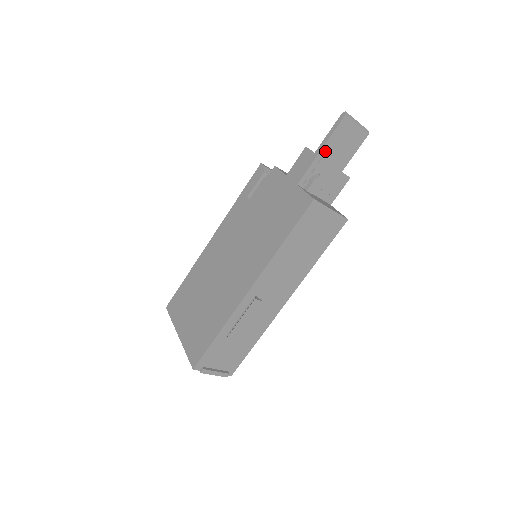
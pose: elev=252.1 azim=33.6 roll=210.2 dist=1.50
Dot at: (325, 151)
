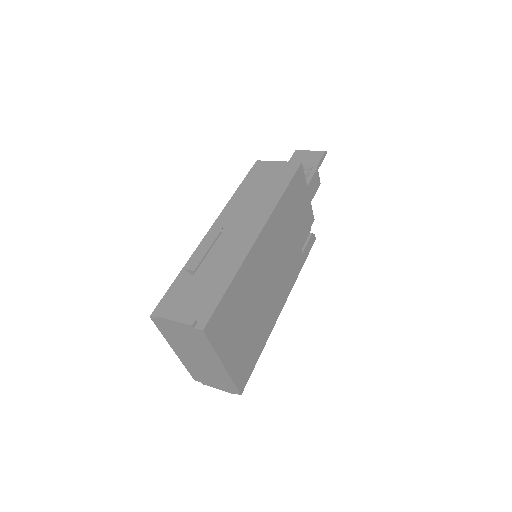
Dot at: occluded
